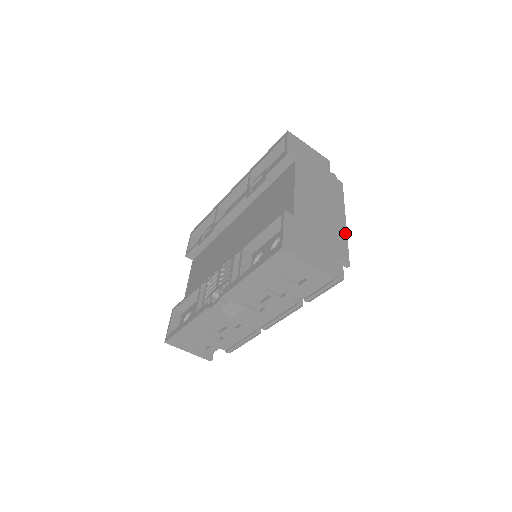
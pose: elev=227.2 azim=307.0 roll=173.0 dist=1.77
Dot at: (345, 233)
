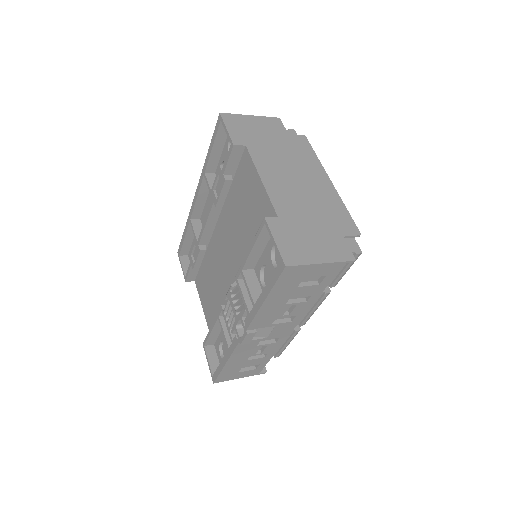
Dot at: (337, 196)
